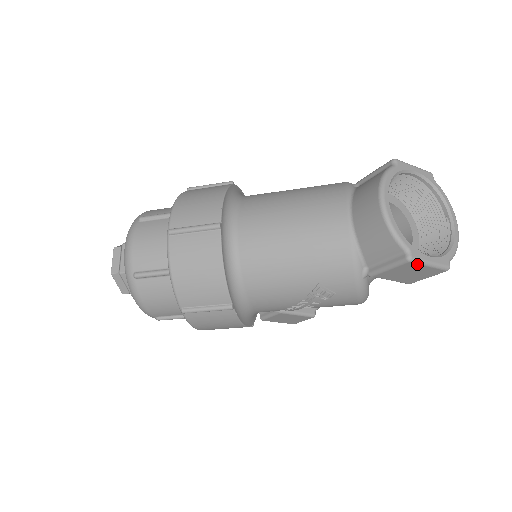
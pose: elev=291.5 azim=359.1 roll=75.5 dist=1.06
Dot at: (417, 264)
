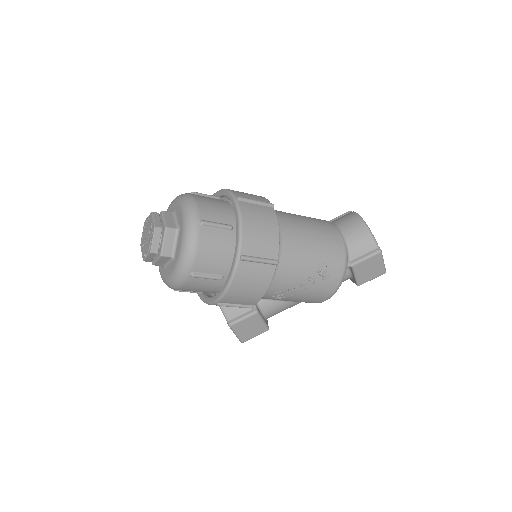
Dot at: (381, 257)
